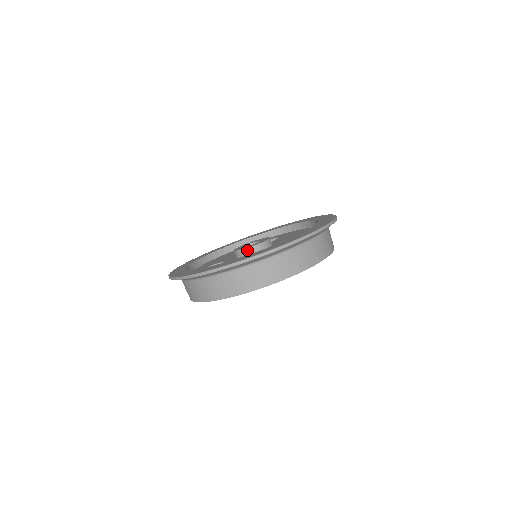
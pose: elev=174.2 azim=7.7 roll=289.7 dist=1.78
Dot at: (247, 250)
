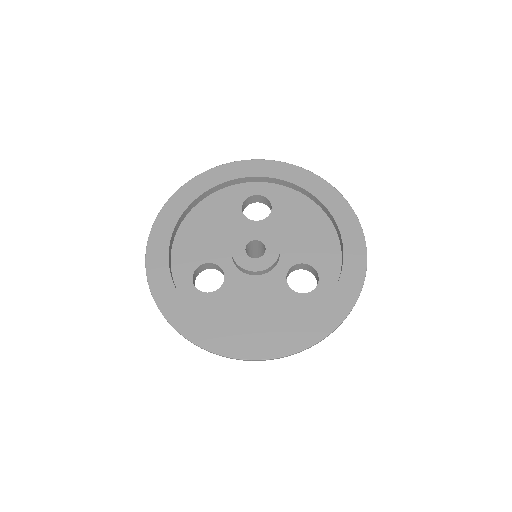
Dot at: (258, 272)
